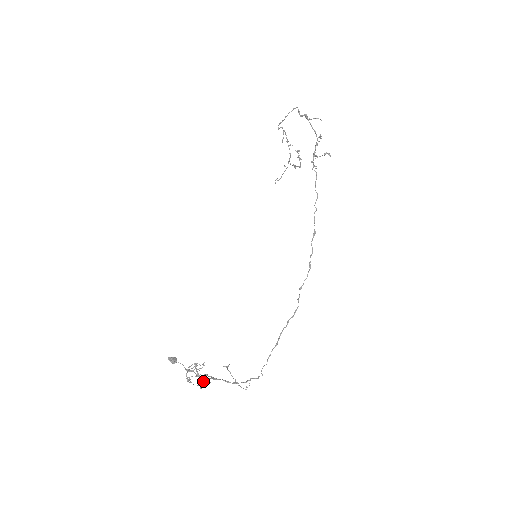
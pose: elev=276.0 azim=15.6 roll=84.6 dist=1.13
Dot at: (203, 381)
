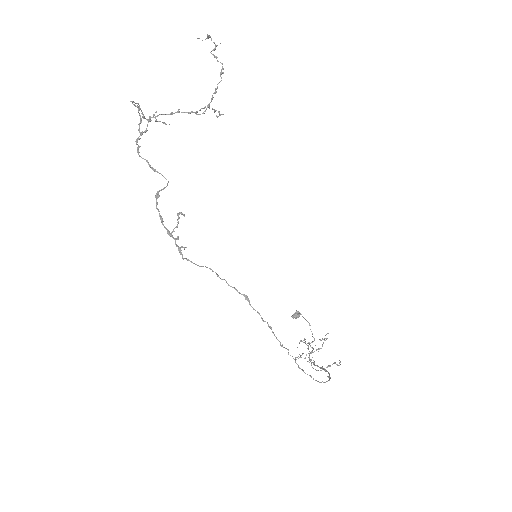
Dot at: (320, 340)
